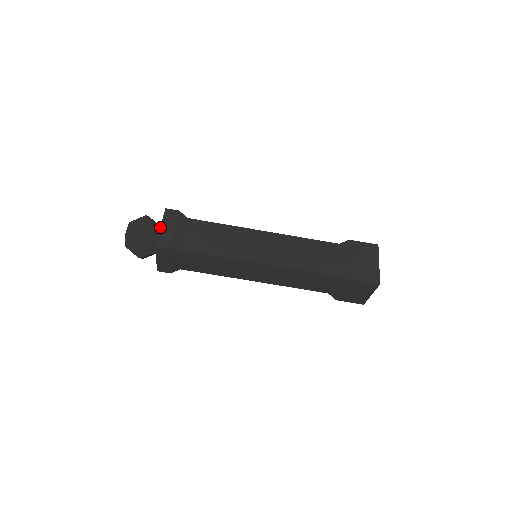
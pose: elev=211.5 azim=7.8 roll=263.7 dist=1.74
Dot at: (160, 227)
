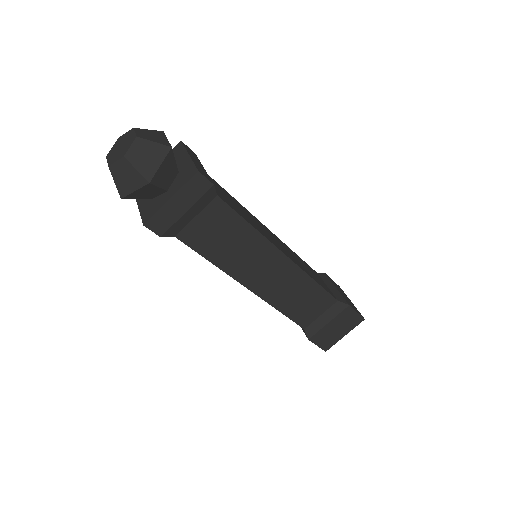
Dot at: (189, 154)
